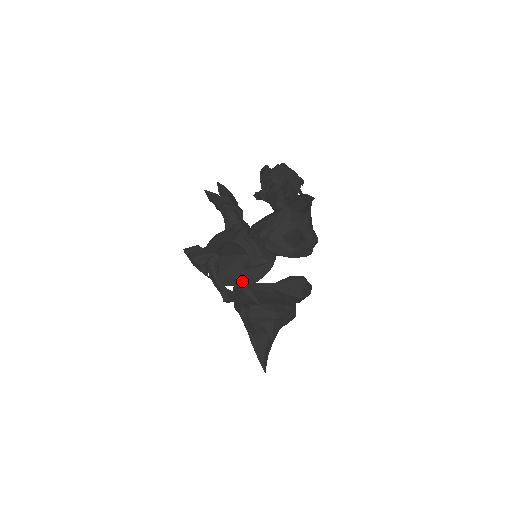
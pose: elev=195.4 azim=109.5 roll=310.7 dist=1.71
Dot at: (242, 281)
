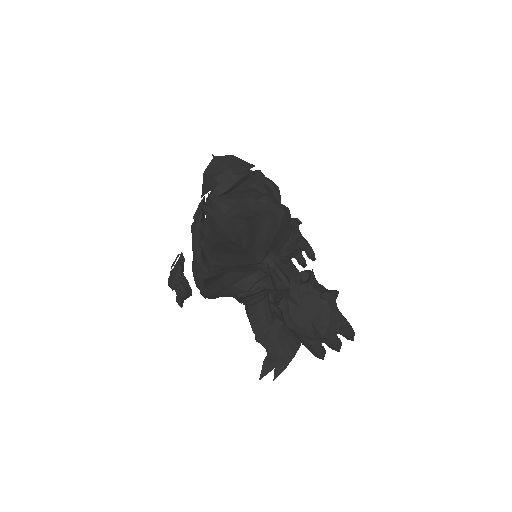
Dot at: occluded
